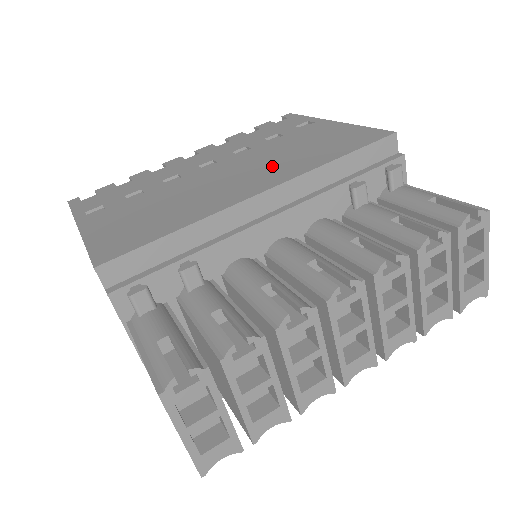
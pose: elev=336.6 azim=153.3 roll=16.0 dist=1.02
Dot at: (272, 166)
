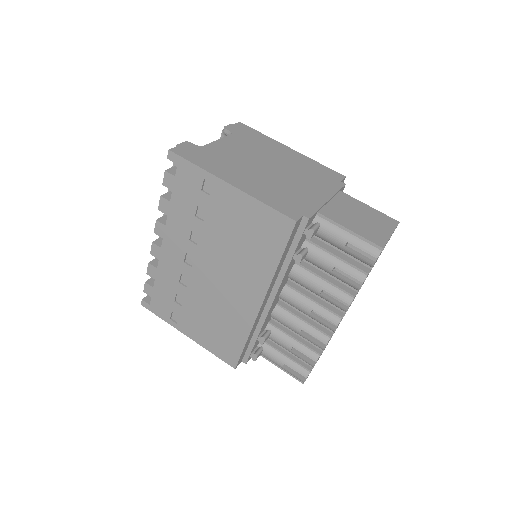
Dot at: (241, 271)
